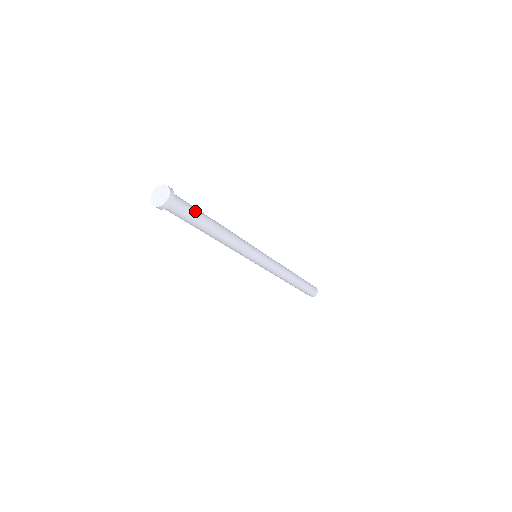
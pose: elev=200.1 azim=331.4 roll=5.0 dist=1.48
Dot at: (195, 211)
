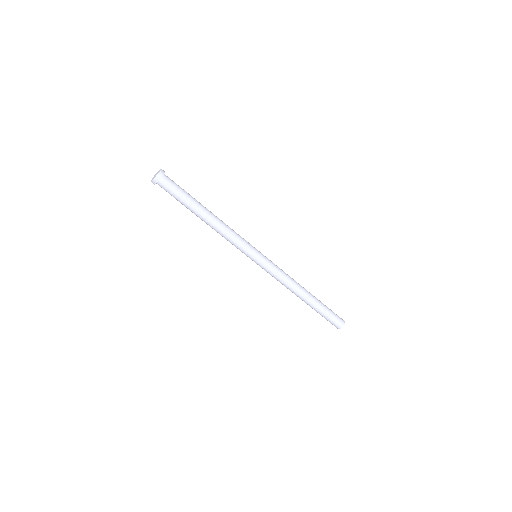
Dot at: (184, 193)
